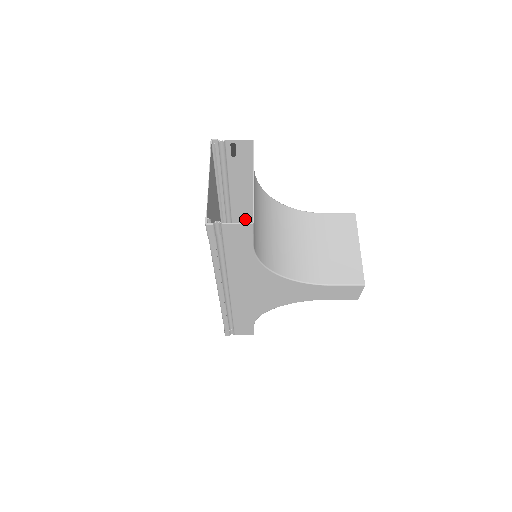
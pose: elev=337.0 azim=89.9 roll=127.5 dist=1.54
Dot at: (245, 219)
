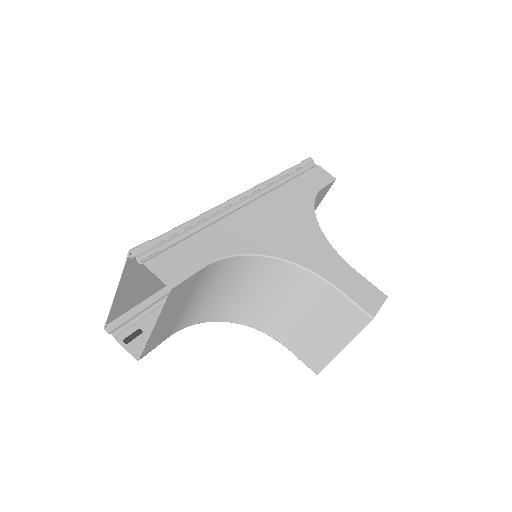
Dot at: (263, 214)
